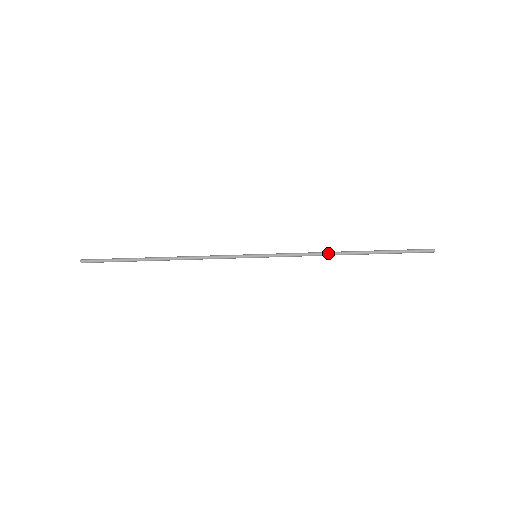
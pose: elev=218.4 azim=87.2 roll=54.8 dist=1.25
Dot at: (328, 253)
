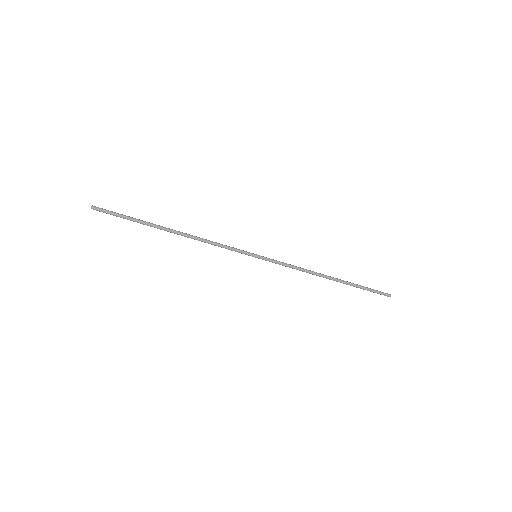
Dot at: (314, 274)
